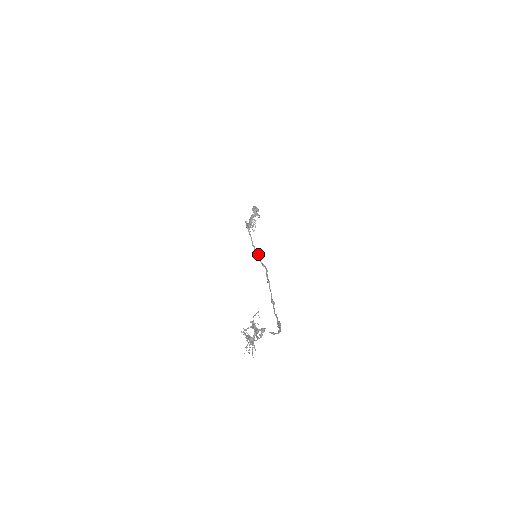
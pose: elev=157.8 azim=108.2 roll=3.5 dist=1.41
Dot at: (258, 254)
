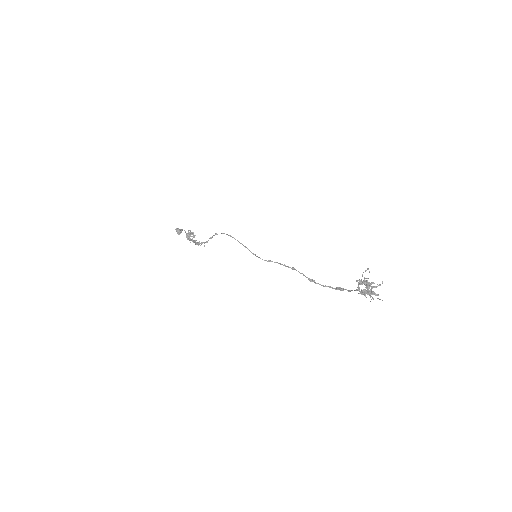
Dot at: (255, 254)
